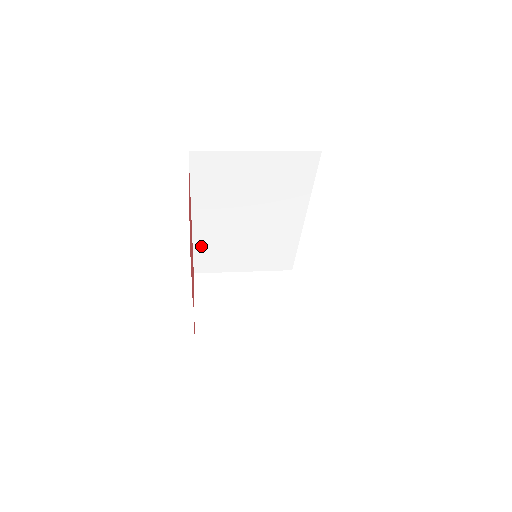
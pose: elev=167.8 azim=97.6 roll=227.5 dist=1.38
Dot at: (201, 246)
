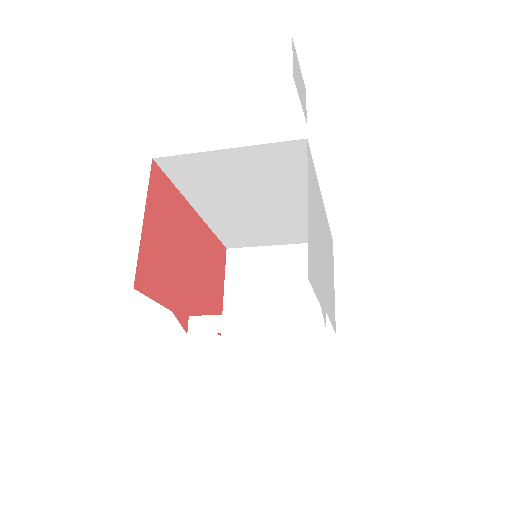
Dot at: (220, 229)
